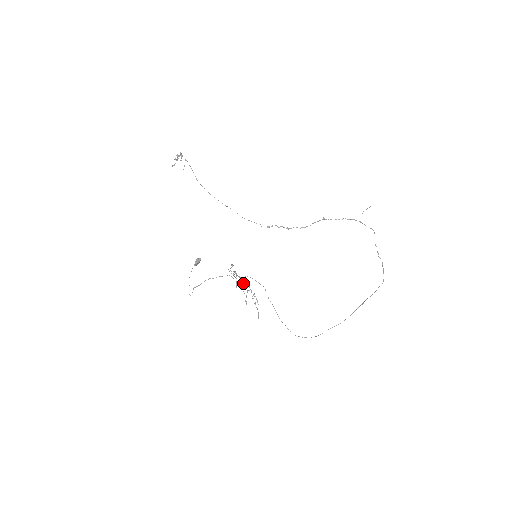
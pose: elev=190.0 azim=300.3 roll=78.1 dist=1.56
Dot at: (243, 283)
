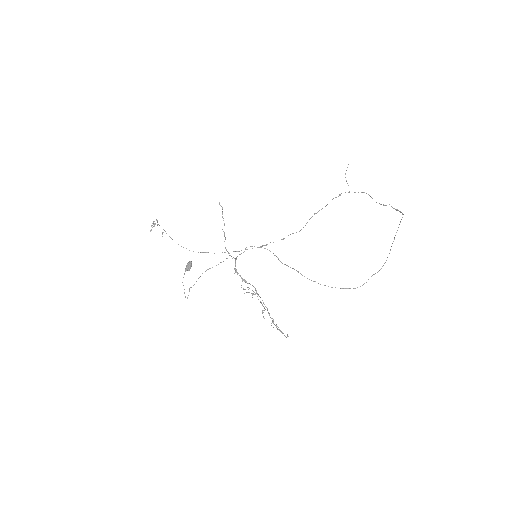
Dot at: (252, 295)
